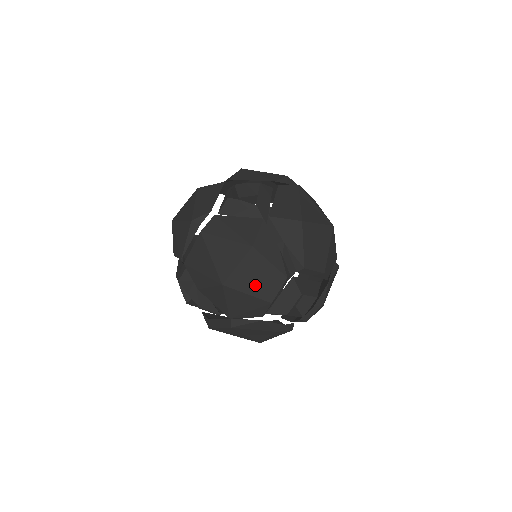
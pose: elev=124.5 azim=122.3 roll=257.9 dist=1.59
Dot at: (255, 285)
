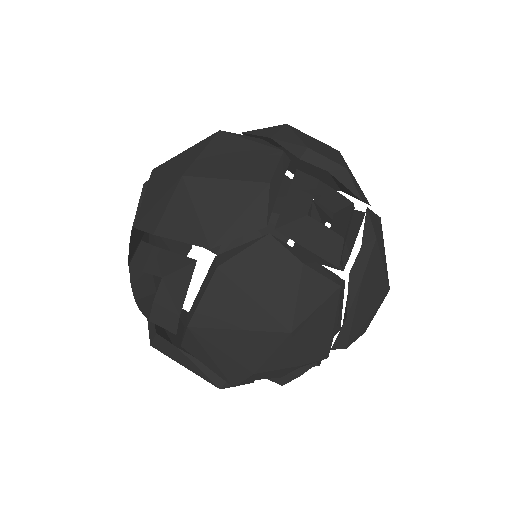
Dot at: (235, 167)
